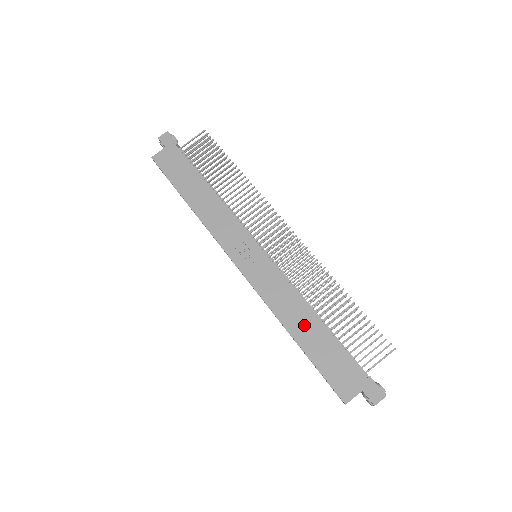
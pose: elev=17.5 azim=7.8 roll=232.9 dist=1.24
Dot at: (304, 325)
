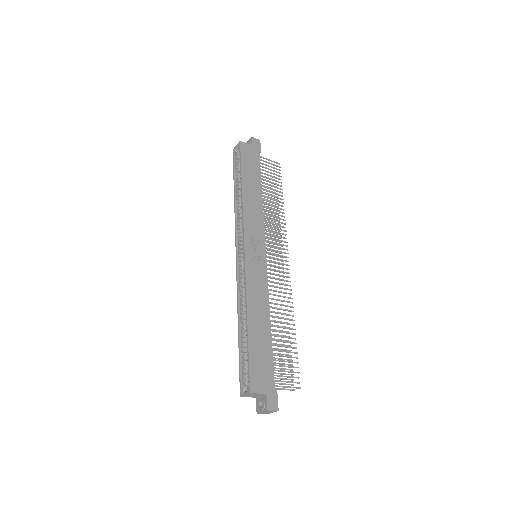
Dot at: (260, 321)
